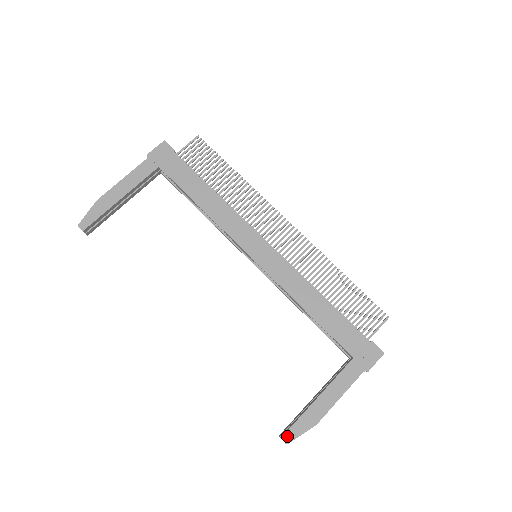
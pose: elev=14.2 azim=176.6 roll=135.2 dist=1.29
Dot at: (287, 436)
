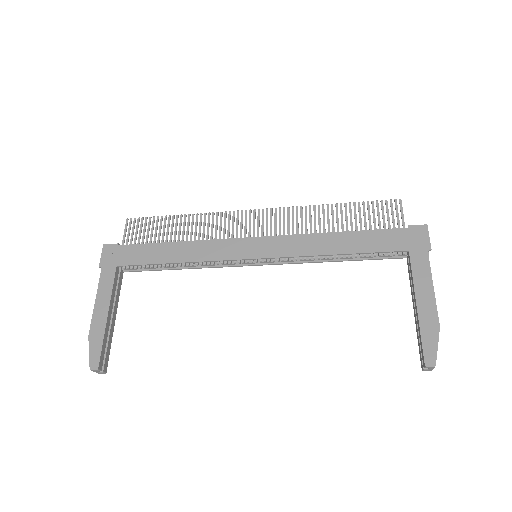
Dot at: (428, 360)
